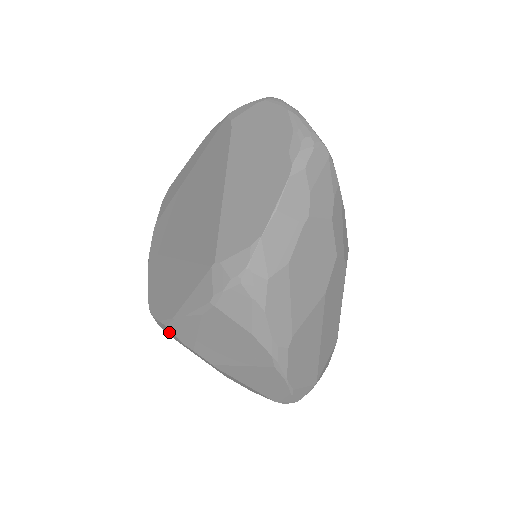
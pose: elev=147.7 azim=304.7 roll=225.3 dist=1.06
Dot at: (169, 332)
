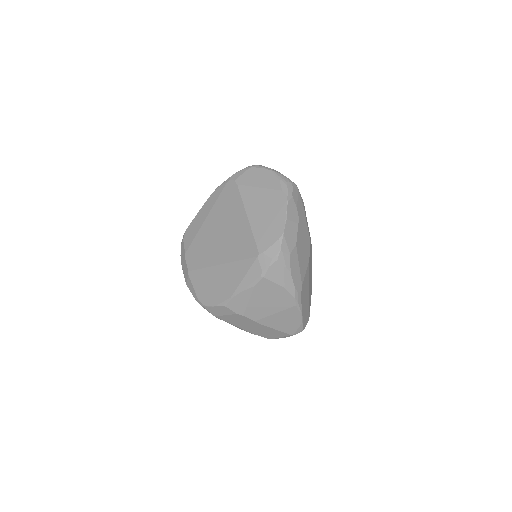
Dot at: (222, 311)
